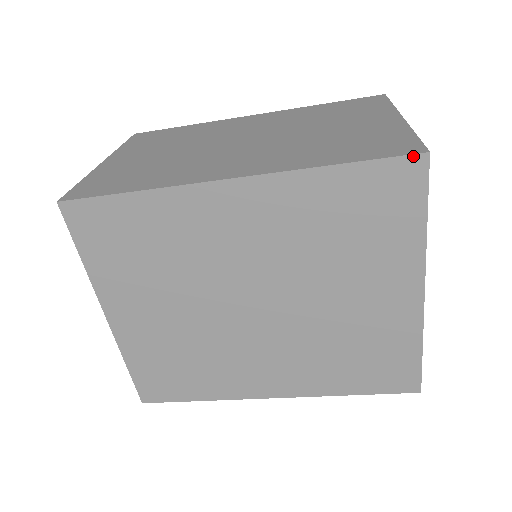
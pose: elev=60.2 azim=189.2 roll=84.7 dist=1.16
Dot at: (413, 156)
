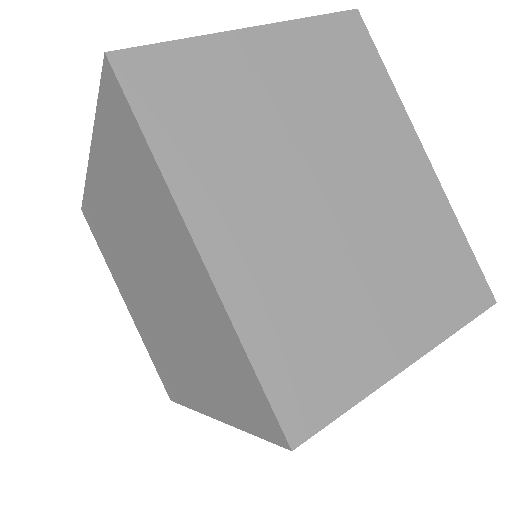
Dot at: (104, 67)
